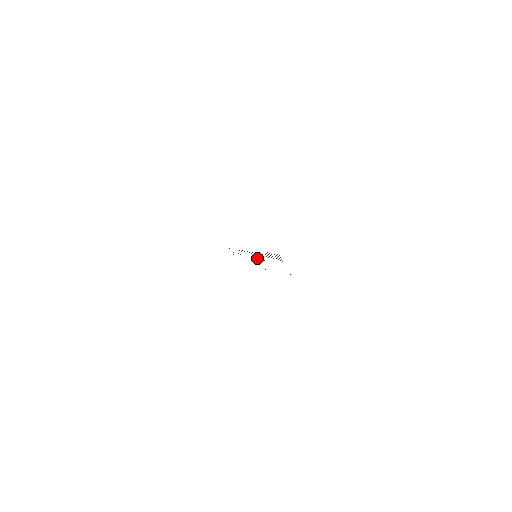
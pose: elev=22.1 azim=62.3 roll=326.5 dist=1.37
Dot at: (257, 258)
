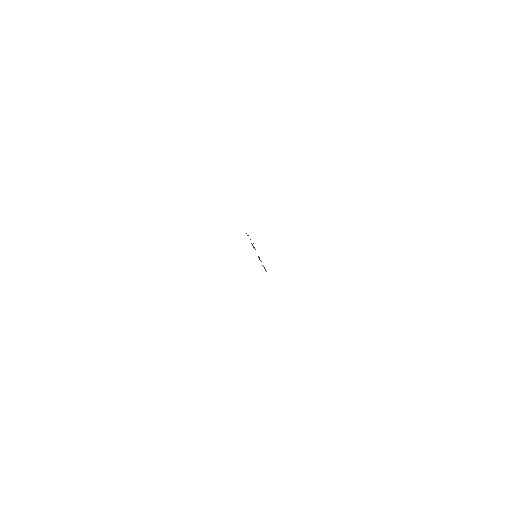
Dot at: occluded
